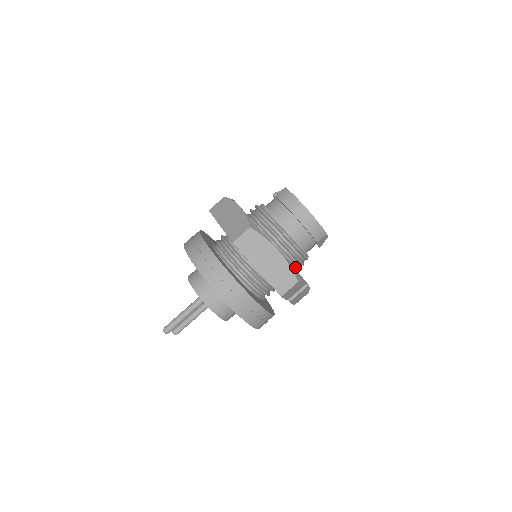
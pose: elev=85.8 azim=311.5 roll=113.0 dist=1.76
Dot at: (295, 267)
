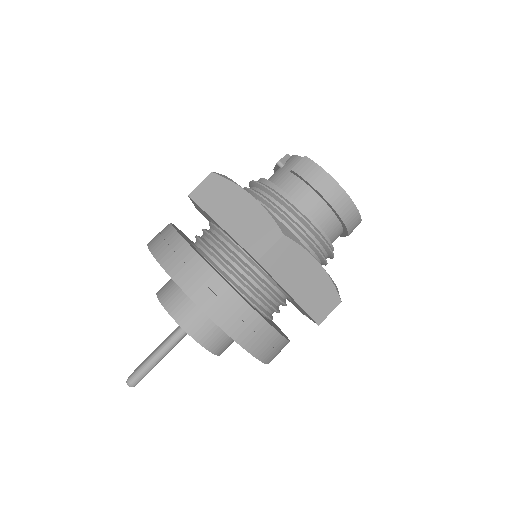
Dot at: occluded
